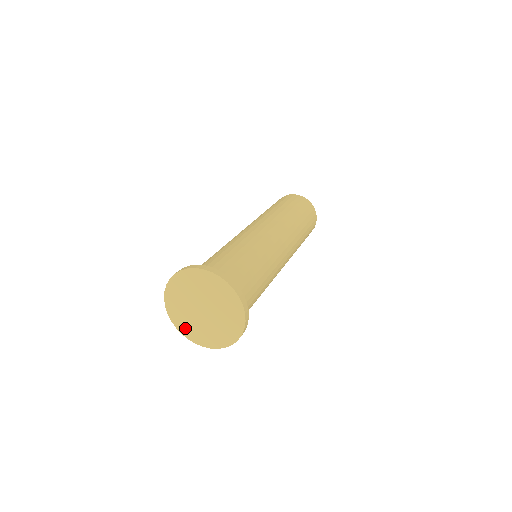
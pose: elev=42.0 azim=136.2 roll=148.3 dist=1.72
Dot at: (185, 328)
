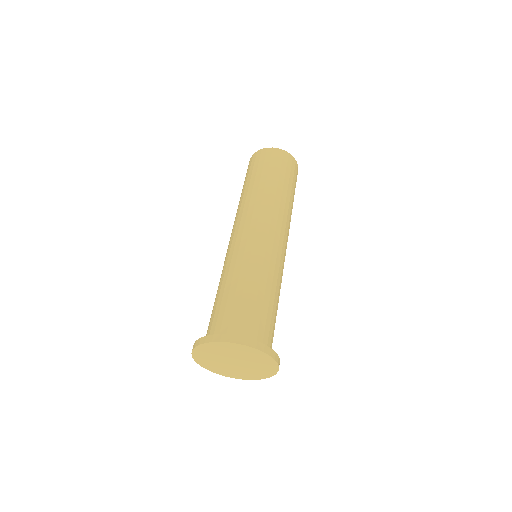
Dot at: (250, 376)
